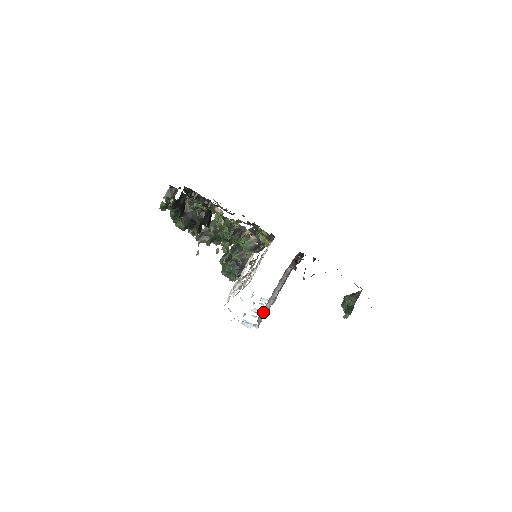
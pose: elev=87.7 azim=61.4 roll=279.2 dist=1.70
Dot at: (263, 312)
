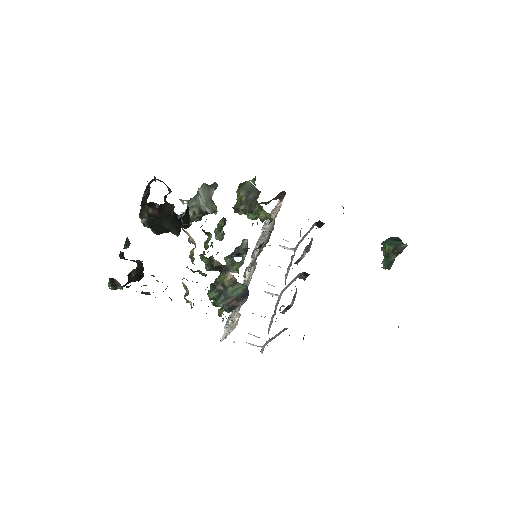
Dot at: (266, 342)
